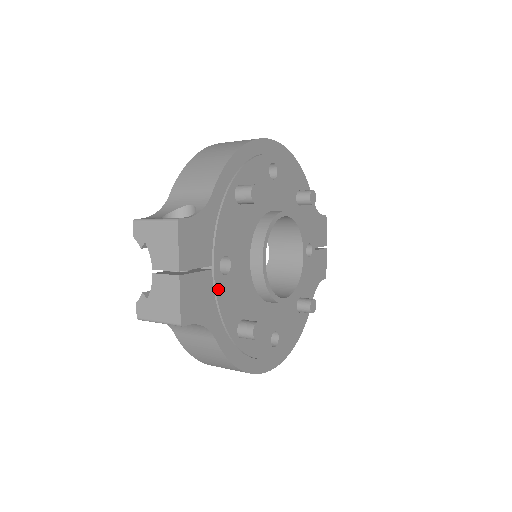
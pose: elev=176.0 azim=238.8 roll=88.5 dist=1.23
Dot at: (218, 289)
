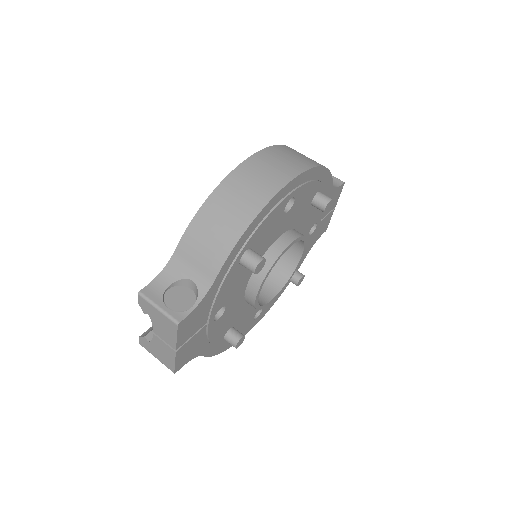
Dot at: (210, 331)
